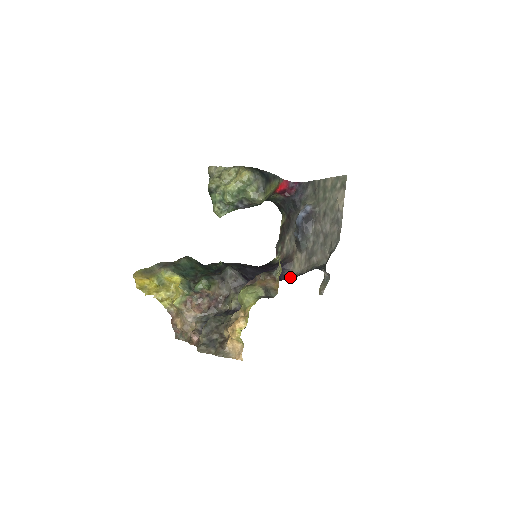
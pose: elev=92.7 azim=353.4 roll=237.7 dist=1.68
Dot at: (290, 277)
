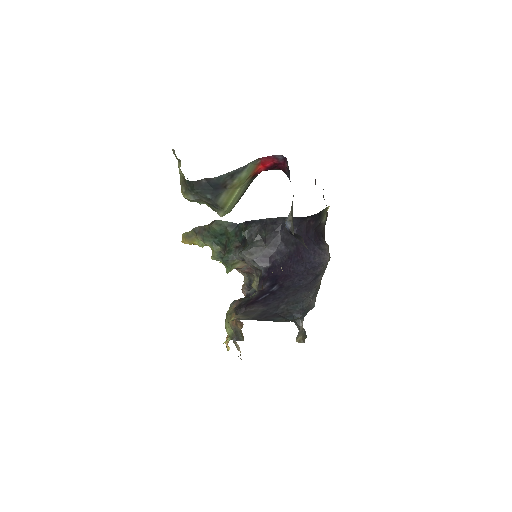
Dot at: (328, 256)
